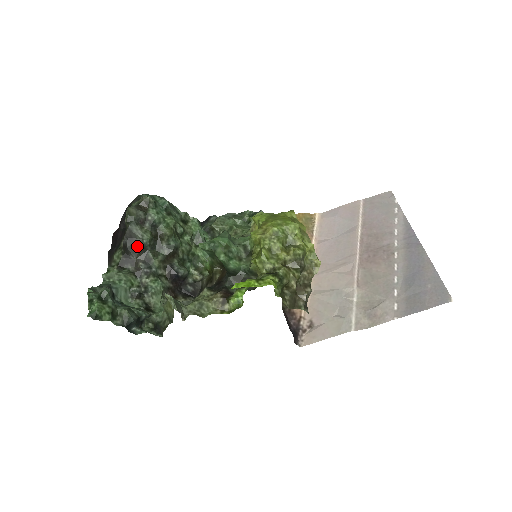
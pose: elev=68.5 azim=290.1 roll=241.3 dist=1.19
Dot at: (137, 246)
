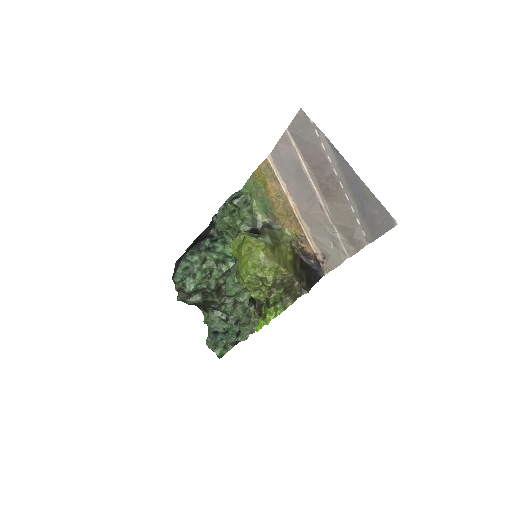
Dot at: (201, 304)
